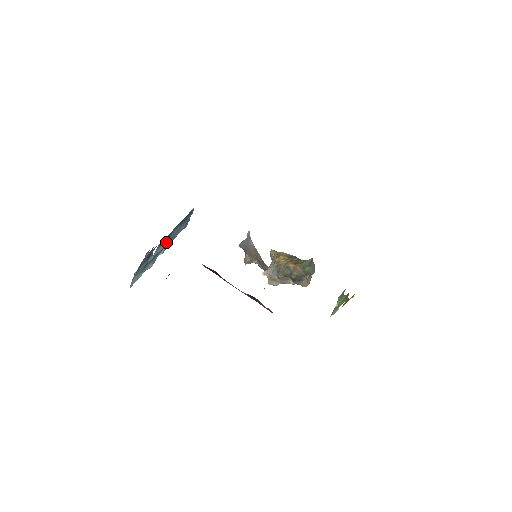
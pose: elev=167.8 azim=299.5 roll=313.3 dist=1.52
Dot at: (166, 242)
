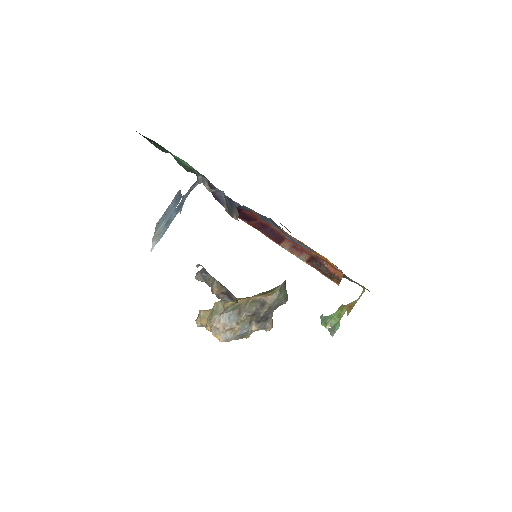
Dot at: (169, 212)
